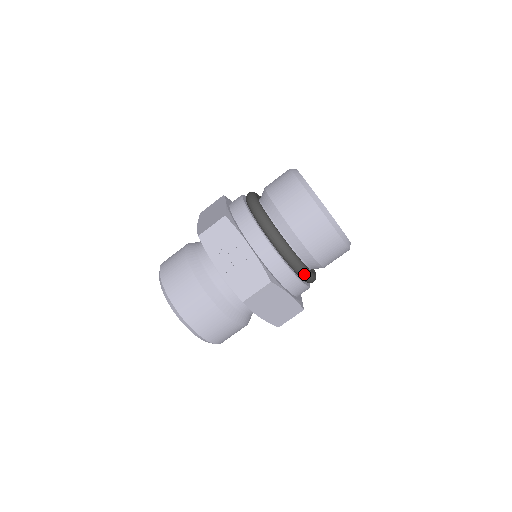
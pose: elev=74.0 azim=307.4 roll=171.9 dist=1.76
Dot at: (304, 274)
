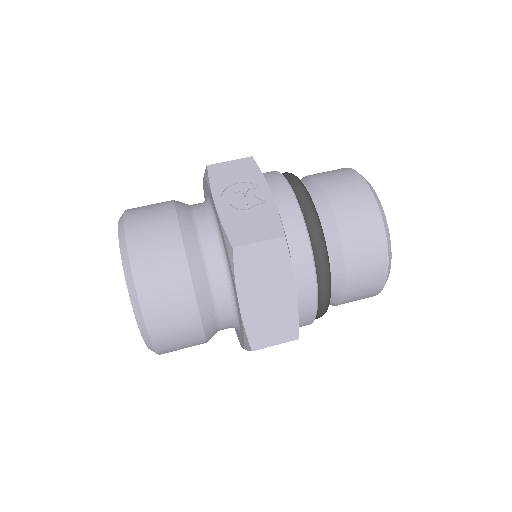
Dot at: (324, 270)
